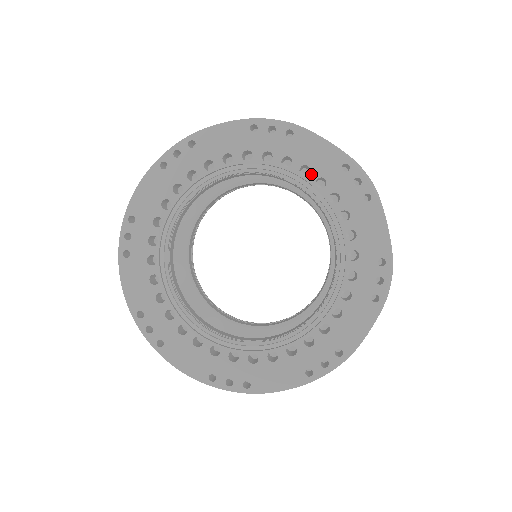
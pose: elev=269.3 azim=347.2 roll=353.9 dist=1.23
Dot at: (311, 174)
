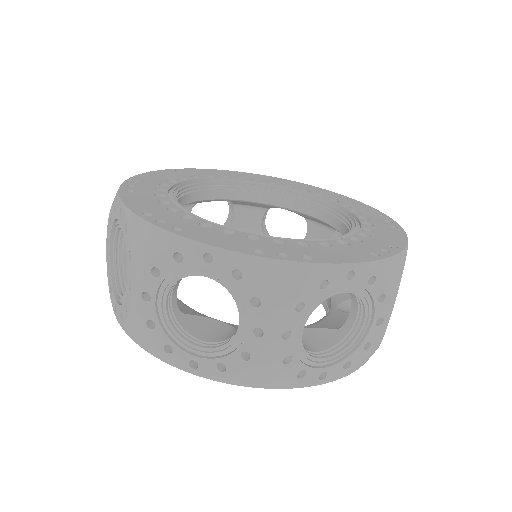
Dot at: (229, 177)
